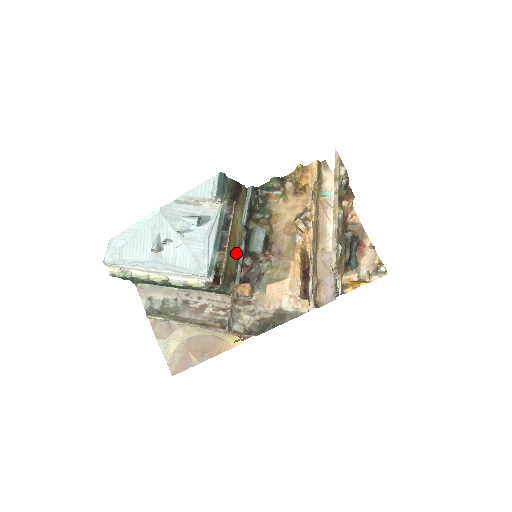
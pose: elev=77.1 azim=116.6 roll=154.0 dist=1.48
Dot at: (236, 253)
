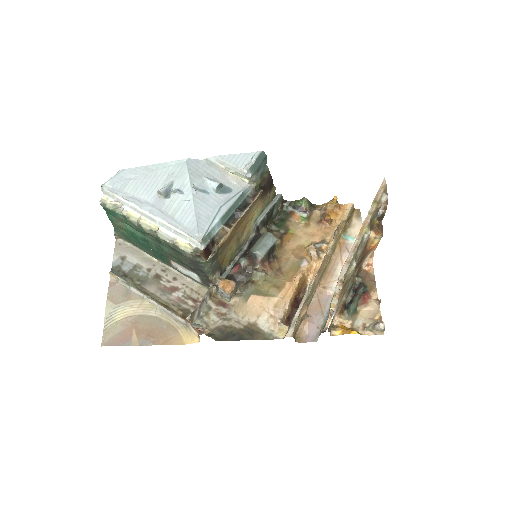
Dot at: (236, 249)
